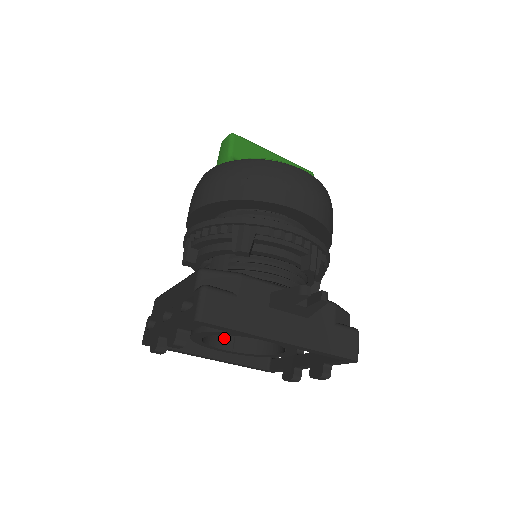
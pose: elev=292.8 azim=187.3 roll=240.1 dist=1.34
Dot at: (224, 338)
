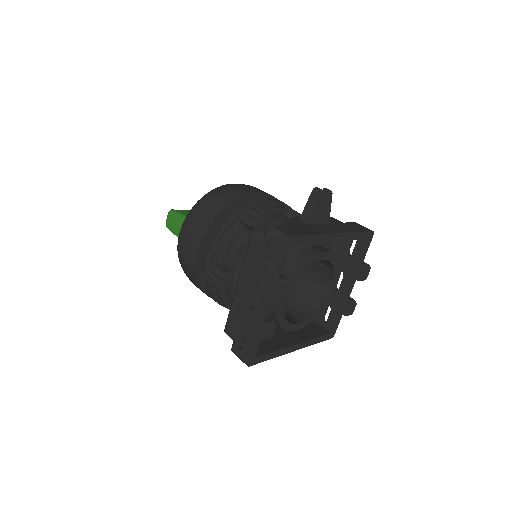
Dot at: (290, 318)
